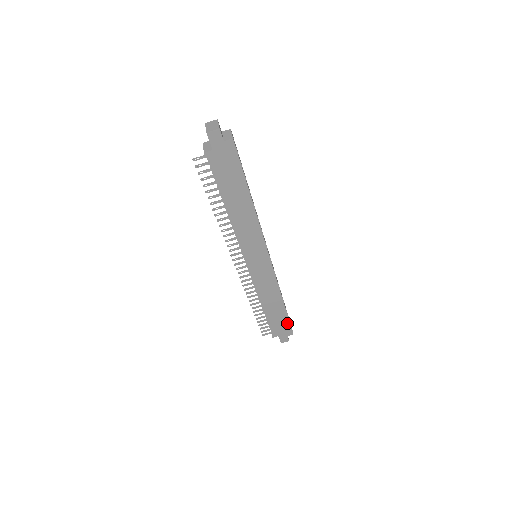
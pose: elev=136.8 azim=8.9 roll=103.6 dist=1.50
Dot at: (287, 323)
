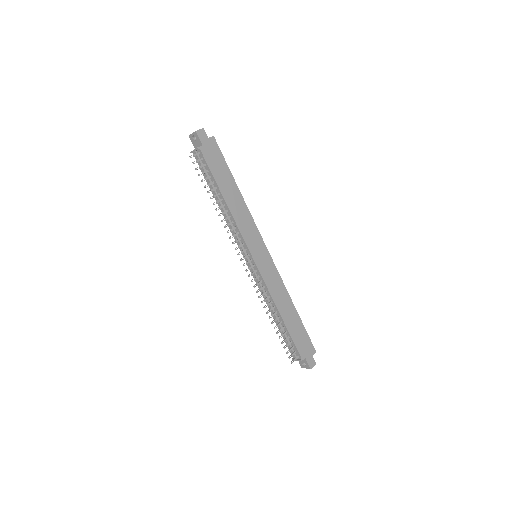
Dot at: (306, 336)
